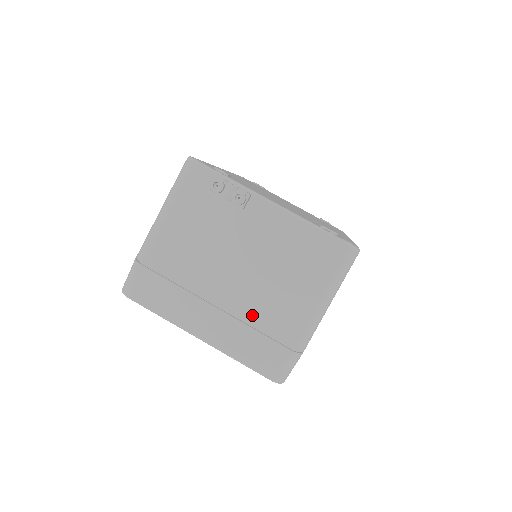
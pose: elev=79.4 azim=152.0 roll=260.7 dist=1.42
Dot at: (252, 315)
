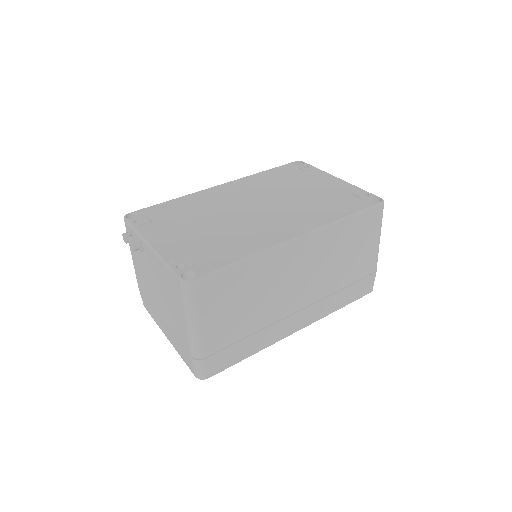
Dot at: (172, 327)
